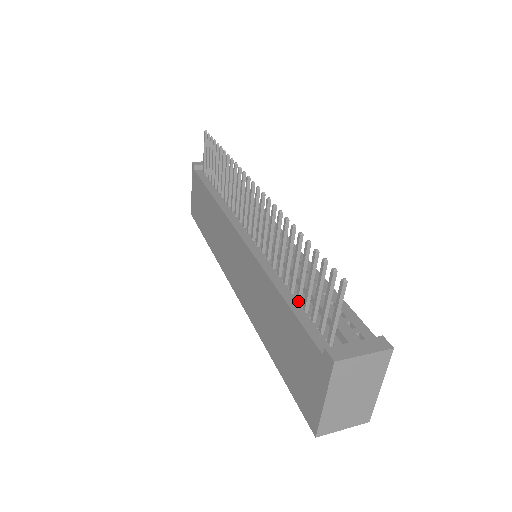
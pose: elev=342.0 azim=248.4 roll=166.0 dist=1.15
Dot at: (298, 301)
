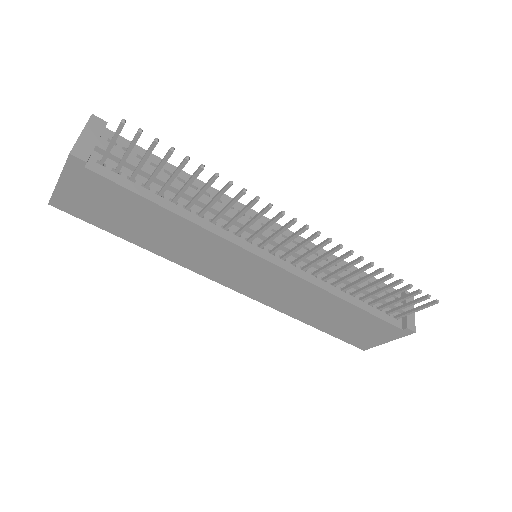
Dot at: (362, 301)
